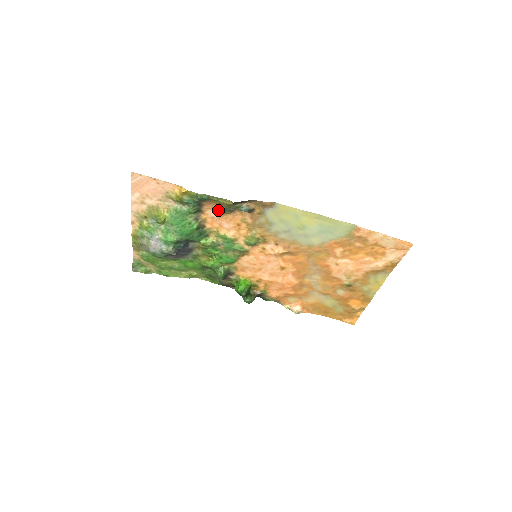
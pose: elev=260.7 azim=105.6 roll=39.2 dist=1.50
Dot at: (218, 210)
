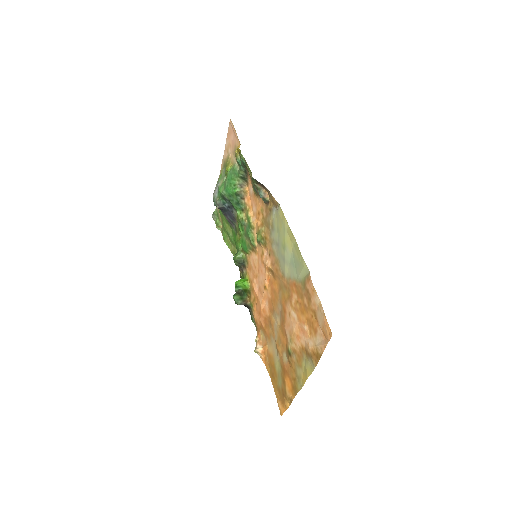
Dot at: occluded
